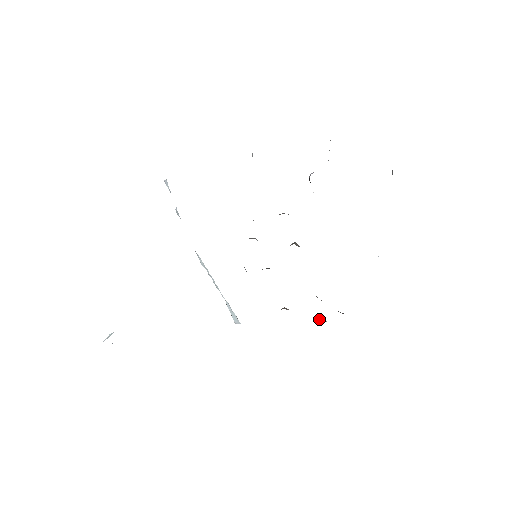
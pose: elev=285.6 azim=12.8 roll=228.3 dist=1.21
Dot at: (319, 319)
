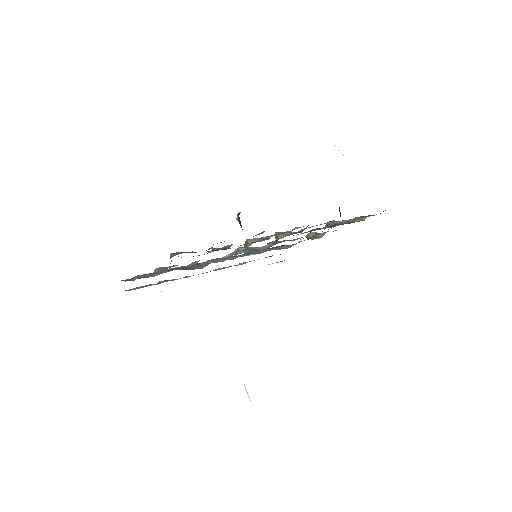
Dot at: occluded
